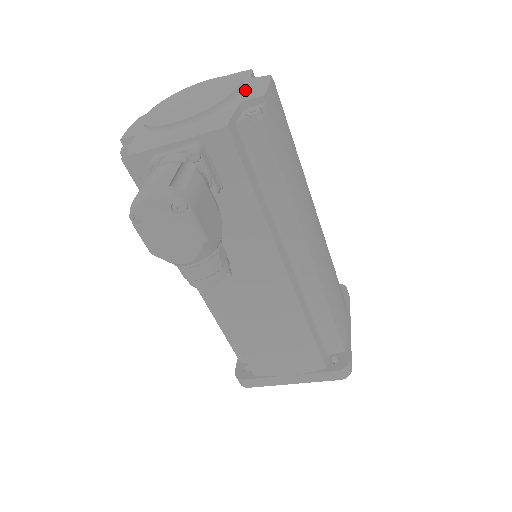
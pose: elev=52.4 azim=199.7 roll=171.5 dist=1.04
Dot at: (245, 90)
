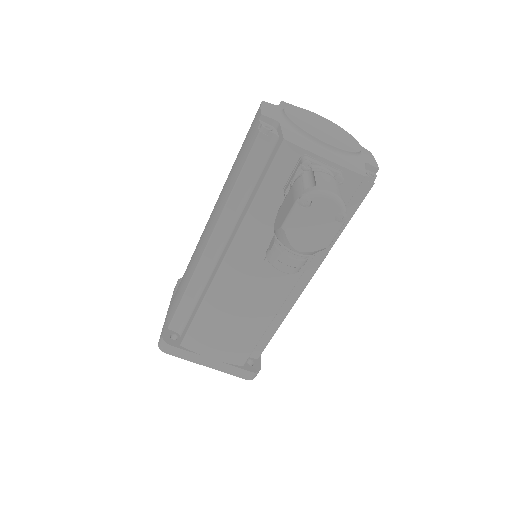
Dot at: (362, 153)
